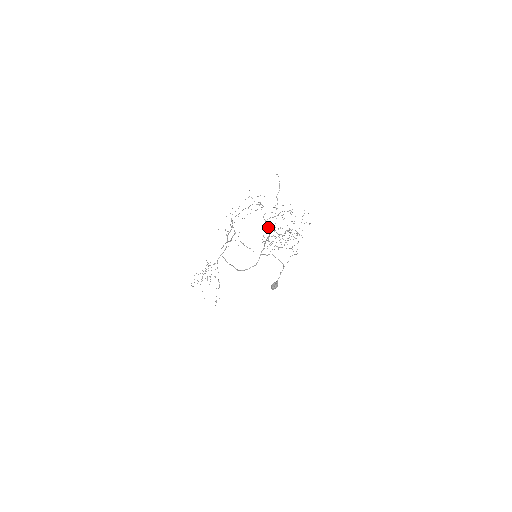
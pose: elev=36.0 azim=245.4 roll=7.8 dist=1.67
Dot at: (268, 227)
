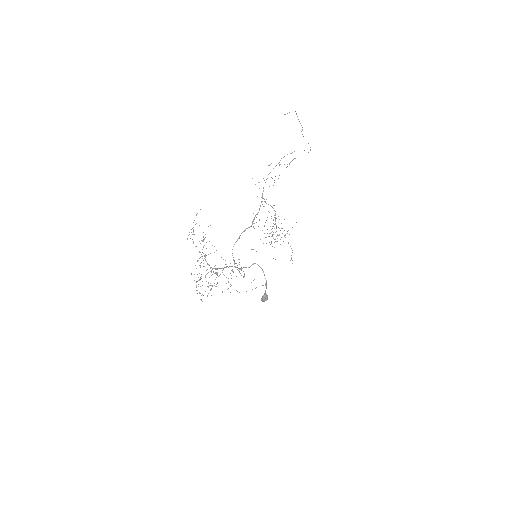
Dot at: (208, 264)
